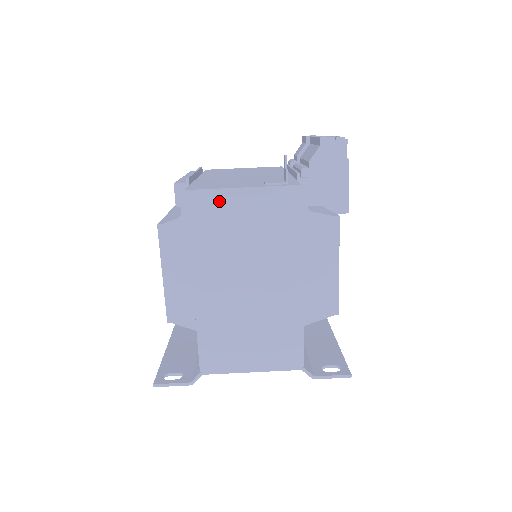
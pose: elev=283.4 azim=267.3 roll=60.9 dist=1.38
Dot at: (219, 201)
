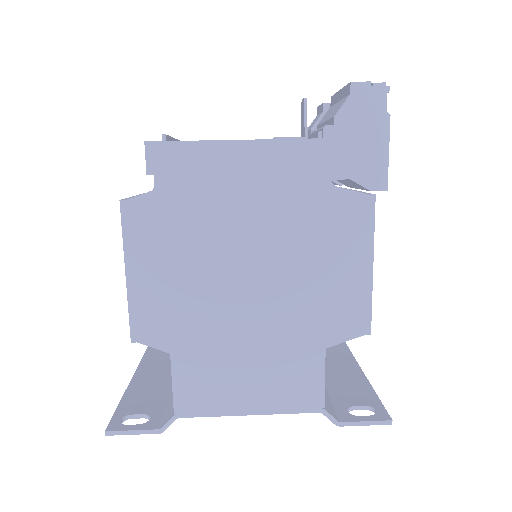
Dot at: (207, 159)
